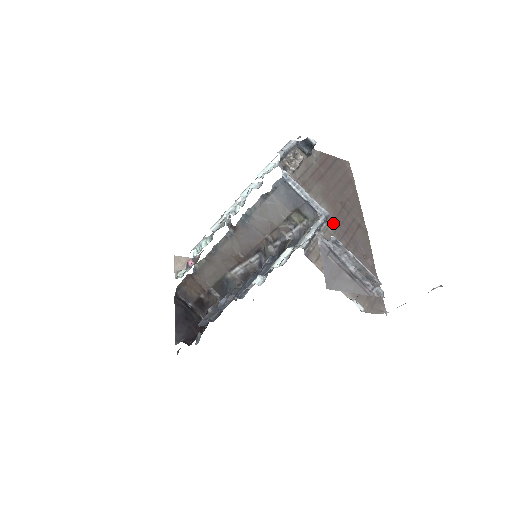
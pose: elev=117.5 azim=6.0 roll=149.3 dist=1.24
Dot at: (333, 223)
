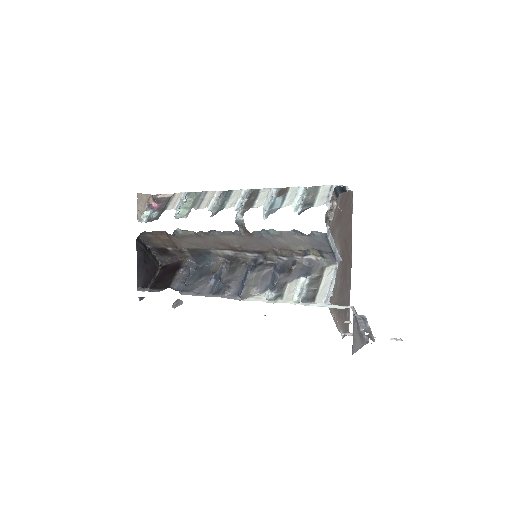
Dot at: (340, 265)
